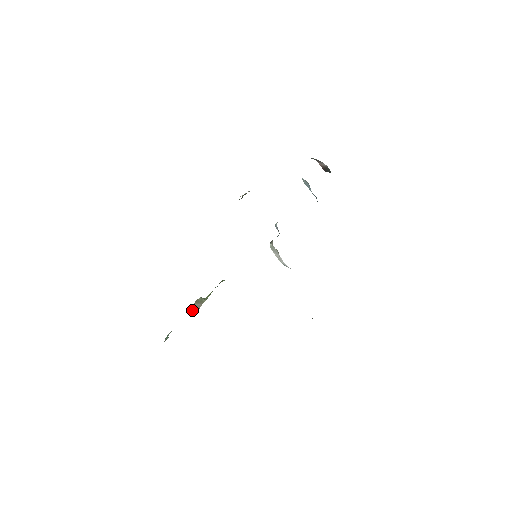
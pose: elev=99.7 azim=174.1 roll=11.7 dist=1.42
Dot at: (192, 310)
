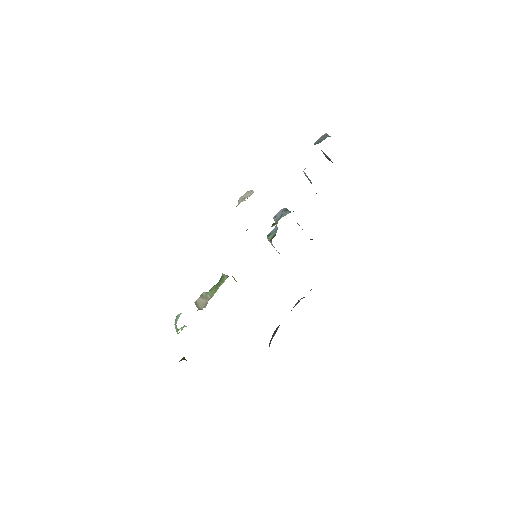
Dot at: (198, 305)
